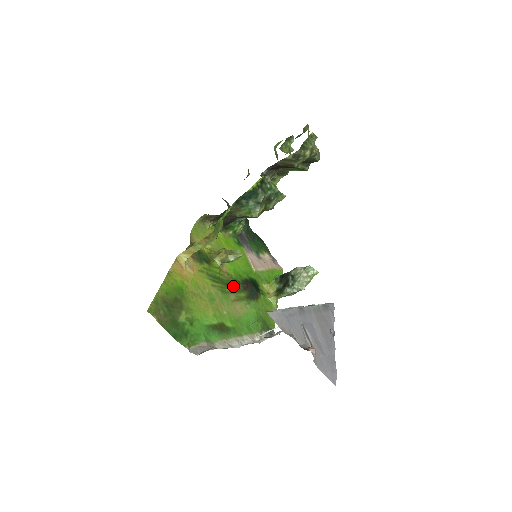
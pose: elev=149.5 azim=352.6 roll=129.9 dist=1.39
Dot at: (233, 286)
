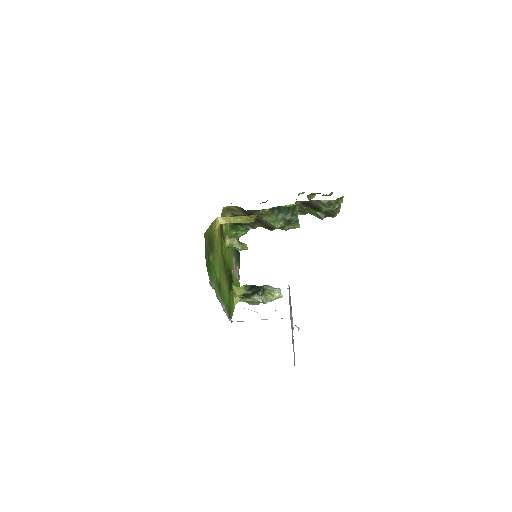
Dot at: (226, 268)
